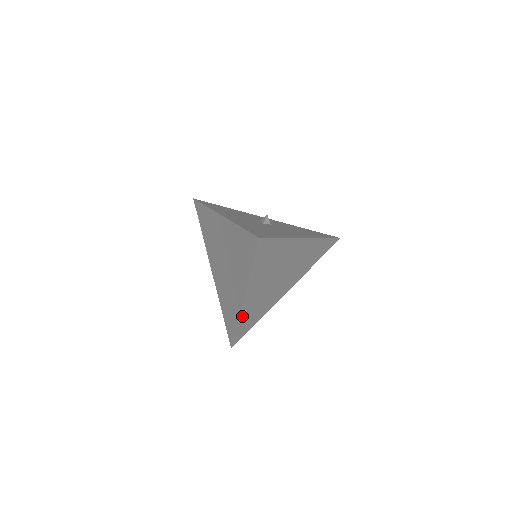
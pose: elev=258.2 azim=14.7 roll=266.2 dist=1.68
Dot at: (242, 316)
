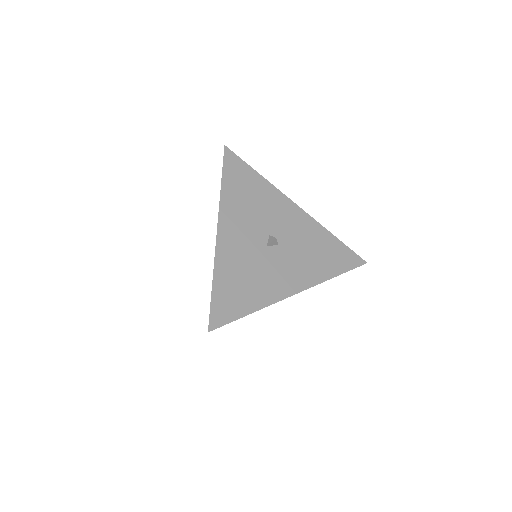
Dot at: occluded
